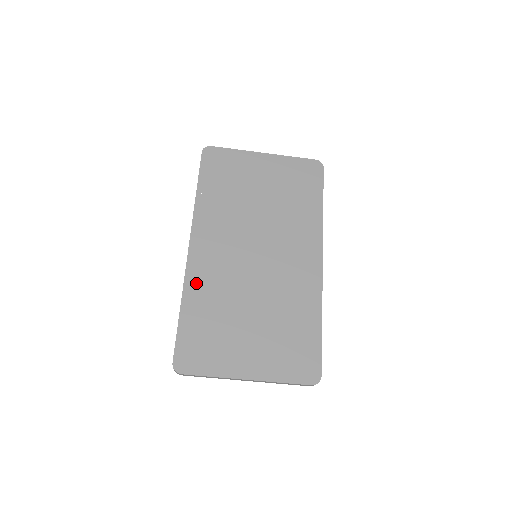
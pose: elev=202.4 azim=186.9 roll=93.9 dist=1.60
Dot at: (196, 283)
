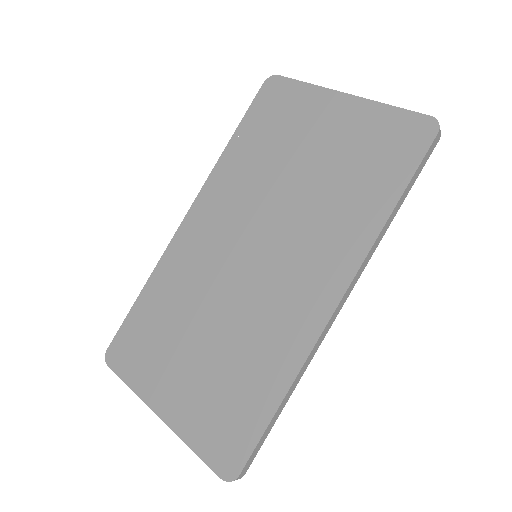
Dot at: (170, 265)
